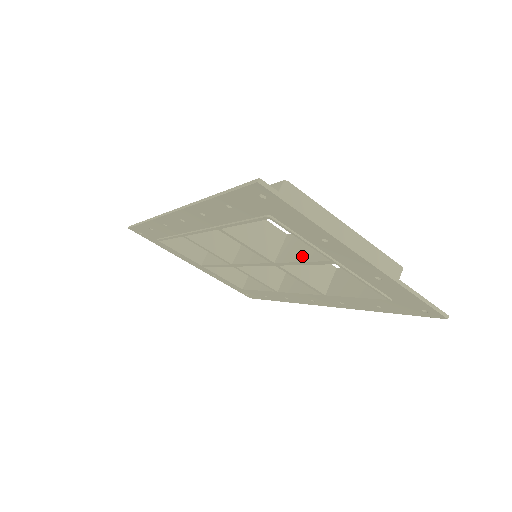
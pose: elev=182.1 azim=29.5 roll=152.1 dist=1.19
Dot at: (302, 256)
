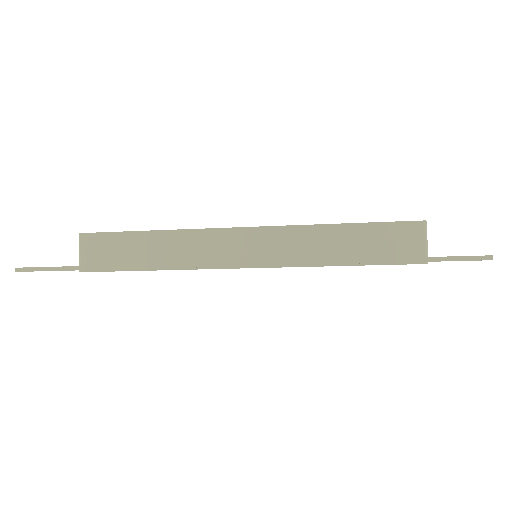
Dot at: occluded
